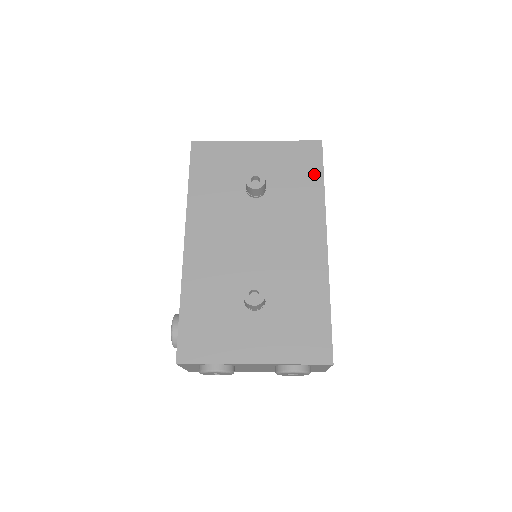
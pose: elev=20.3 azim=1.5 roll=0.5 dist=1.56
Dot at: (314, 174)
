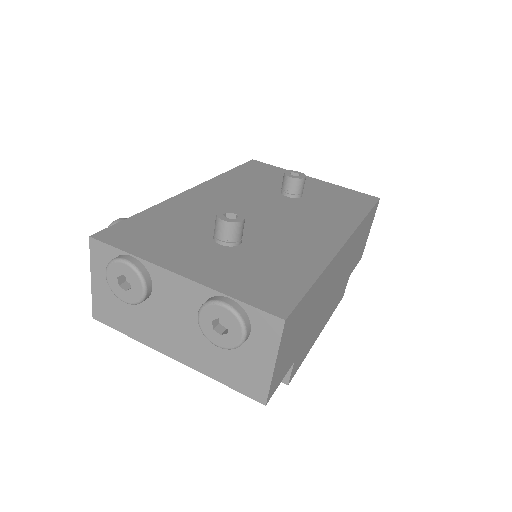
Dot at: (359, 208)
